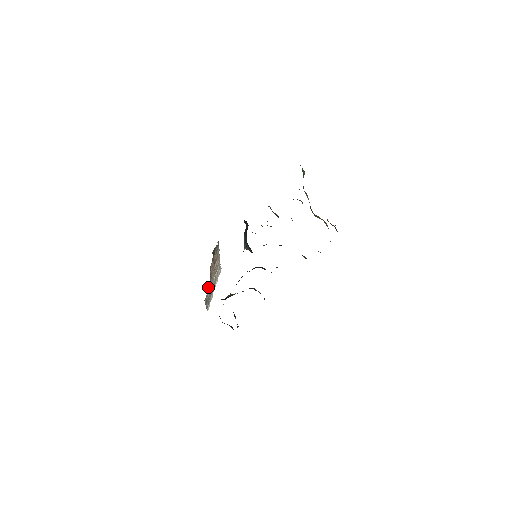
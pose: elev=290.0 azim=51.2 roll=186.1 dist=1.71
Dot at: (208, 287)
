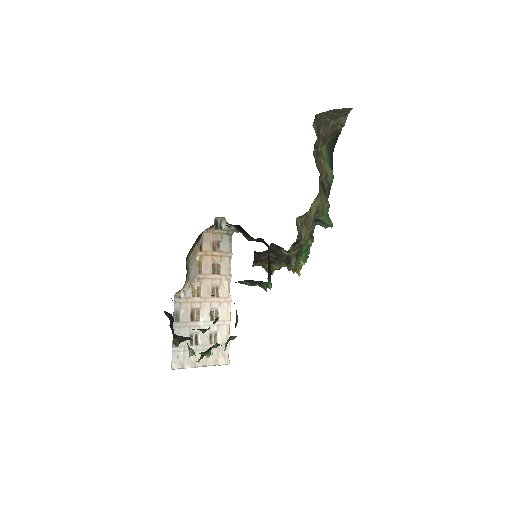
Dot at: (191, 291)
